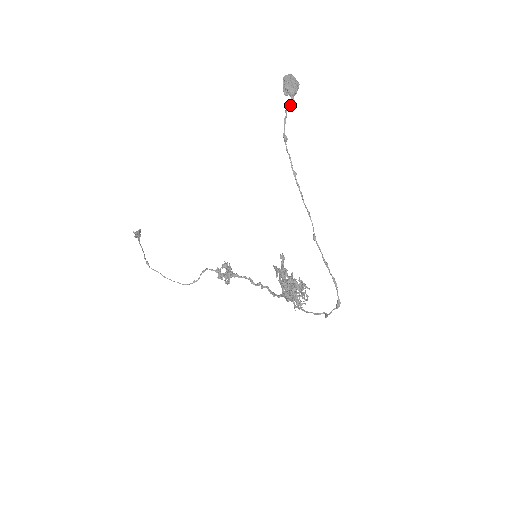
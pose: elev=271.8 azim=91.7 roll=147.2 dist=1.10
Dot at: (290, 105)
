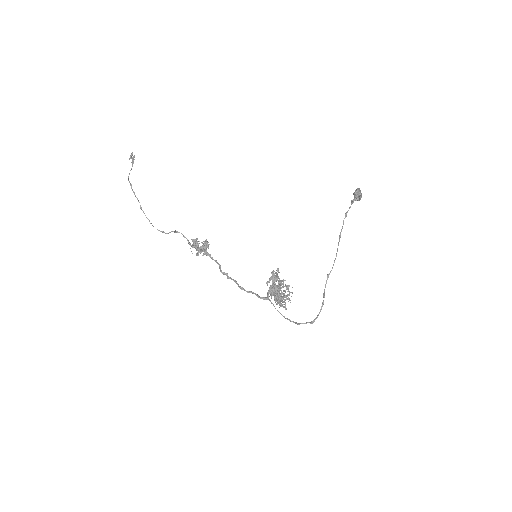
Dot at: (352, 203)
